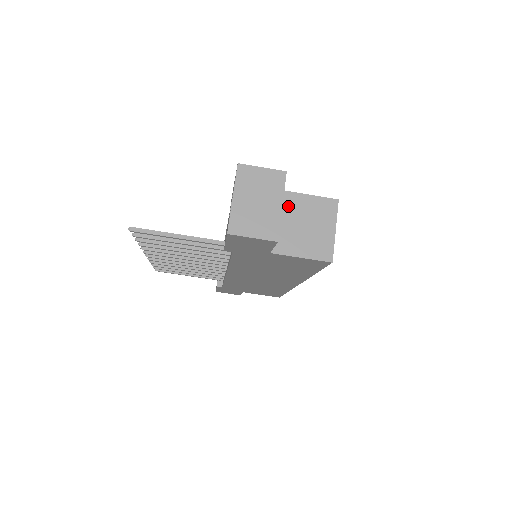
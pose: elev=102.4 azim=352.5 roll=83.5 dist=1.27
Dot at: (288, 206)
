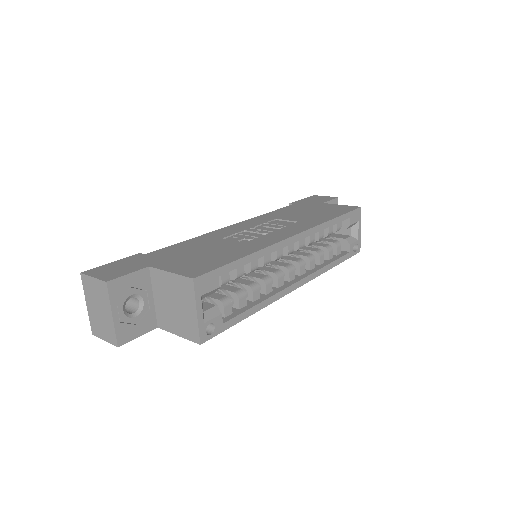
Dot at: (159, 284)
